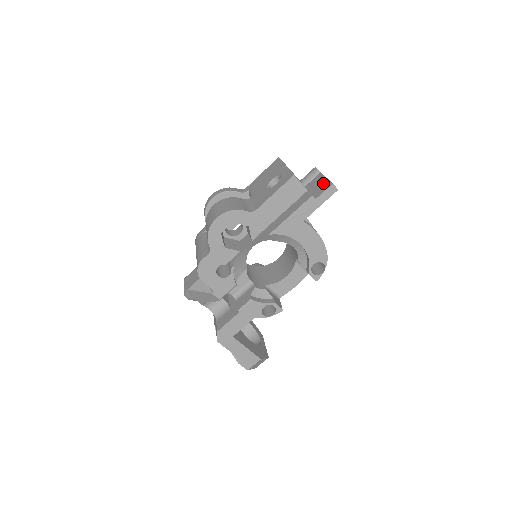
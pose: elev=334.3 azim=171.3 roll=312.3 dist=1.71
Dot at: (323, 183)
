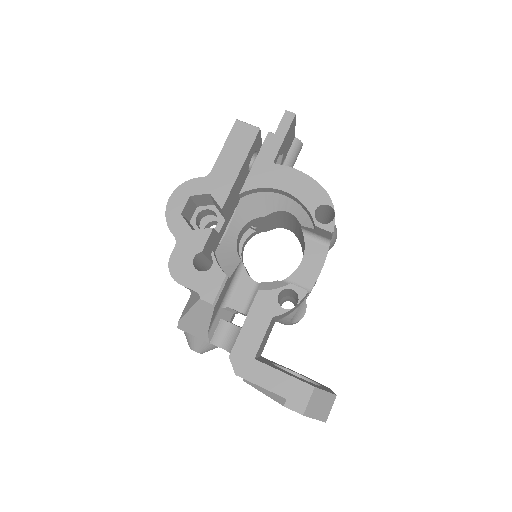
Dot at: occluded
